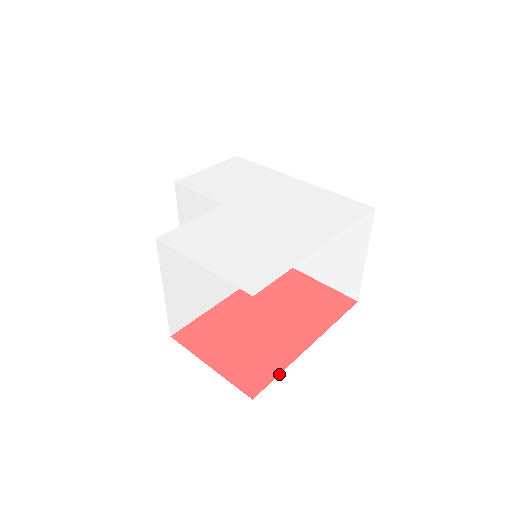
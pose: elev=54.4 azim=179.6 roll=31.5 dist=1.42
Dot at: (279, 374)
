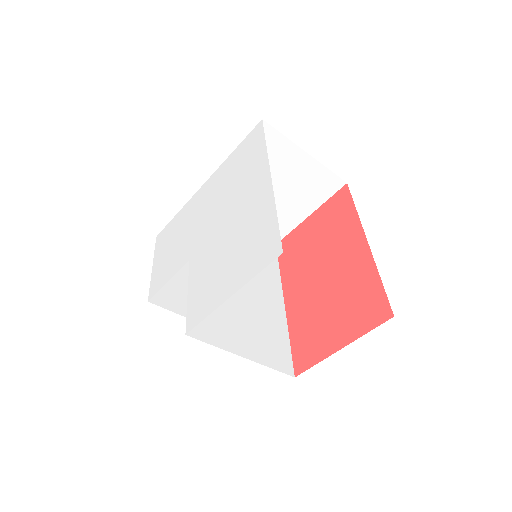
Dot at: (381, 281)
